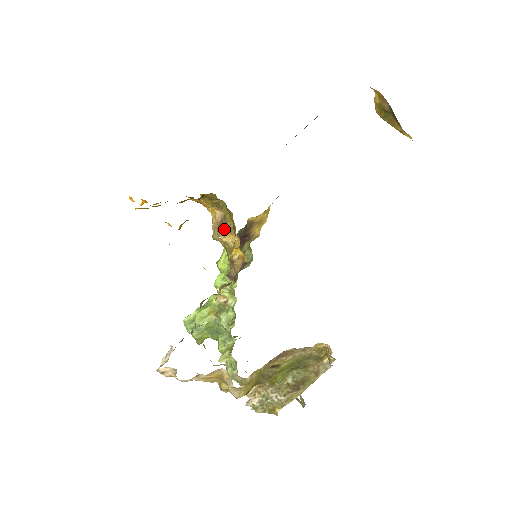
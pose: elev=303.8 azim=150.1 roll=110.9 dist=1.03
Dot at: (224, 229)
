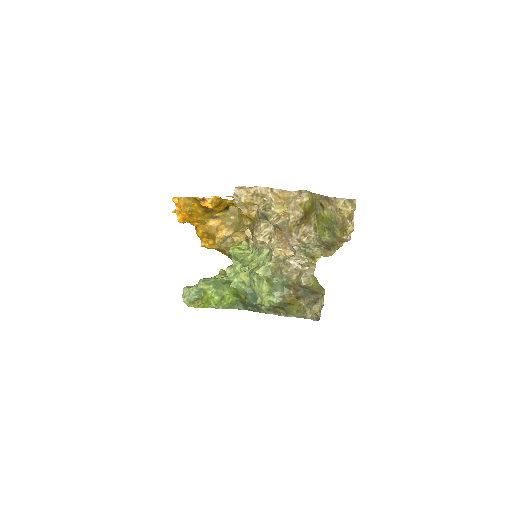
Dot at: (237, 232)
